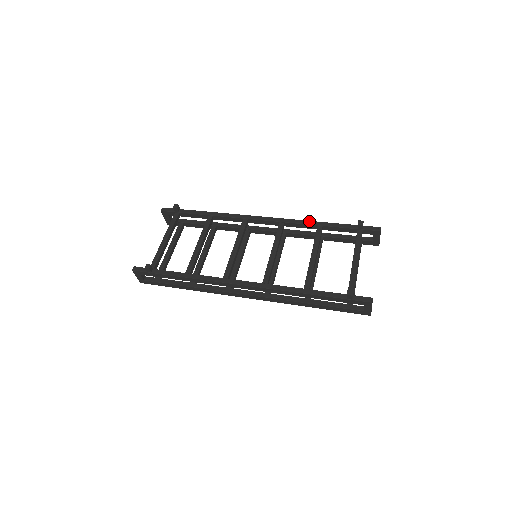
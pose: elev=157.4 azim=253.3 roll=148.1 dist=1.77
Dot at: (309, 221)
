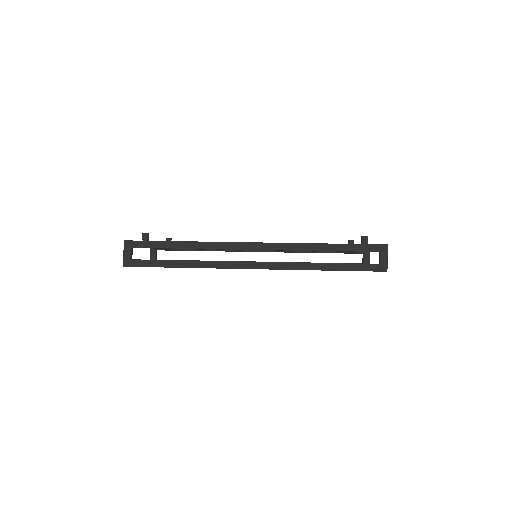
Dot at: occluded
